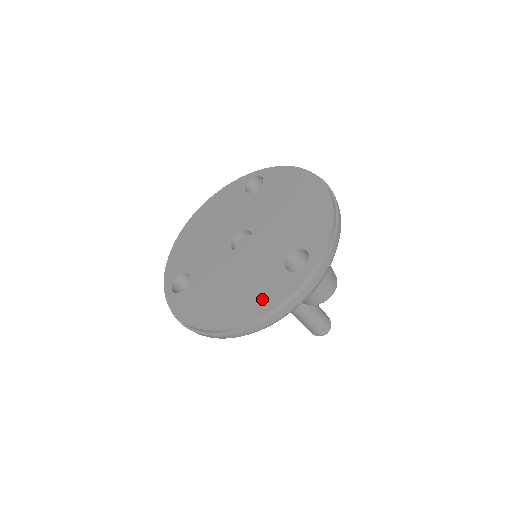
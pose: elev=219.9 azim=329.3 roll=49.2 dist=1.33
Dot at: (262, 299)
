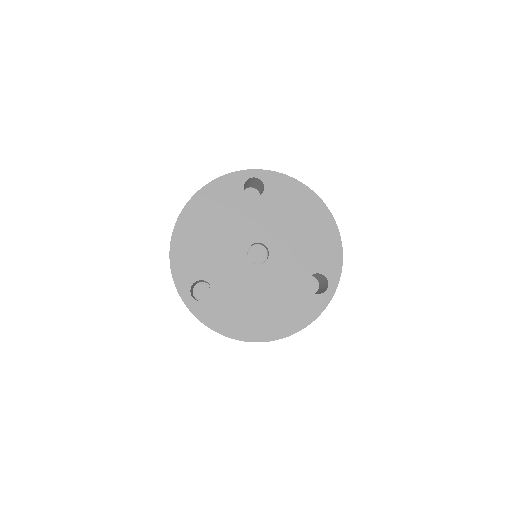
Dot at: (295, 316)
